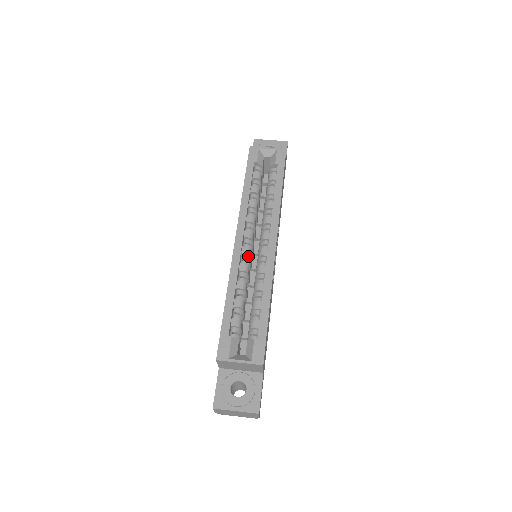
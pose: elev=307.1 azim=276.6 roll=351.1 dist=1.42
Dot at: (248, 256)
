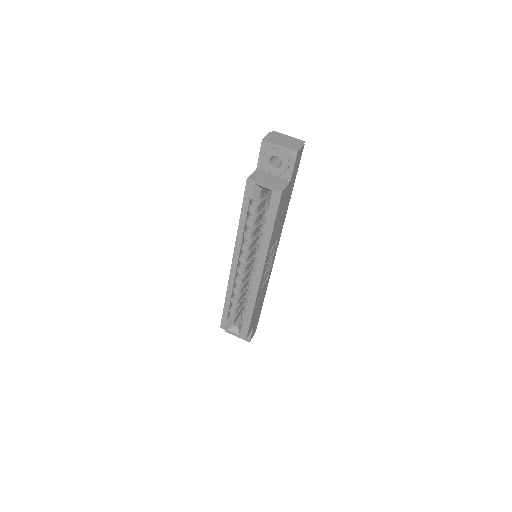
Dot at: (243, 272)
